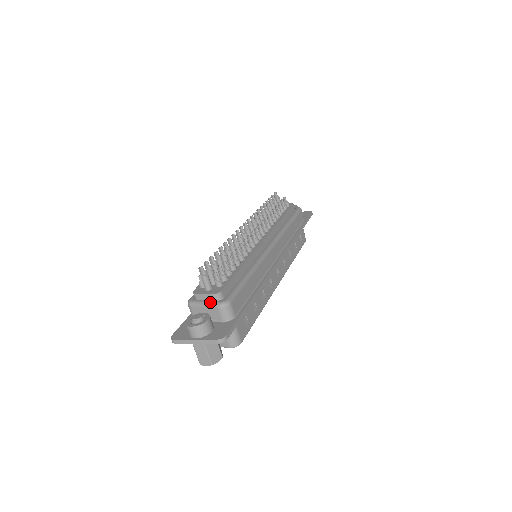
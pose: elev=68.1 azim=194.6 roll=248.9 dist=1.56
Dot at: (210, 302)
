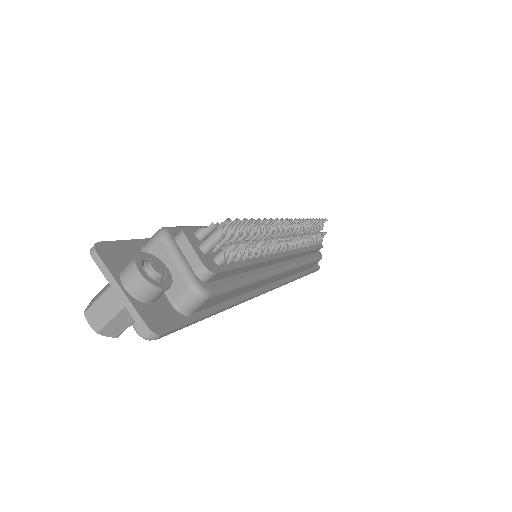
Dot at: (189, 267)
